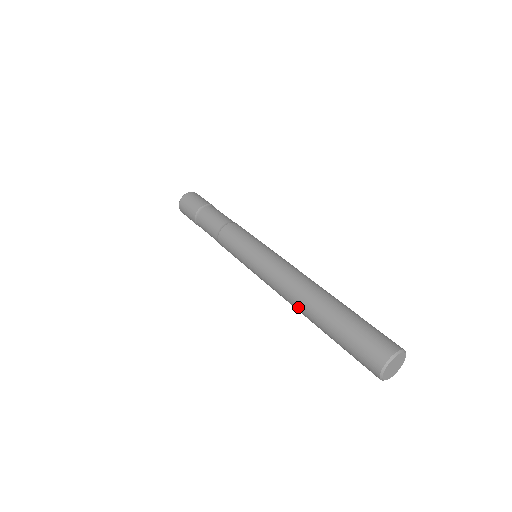
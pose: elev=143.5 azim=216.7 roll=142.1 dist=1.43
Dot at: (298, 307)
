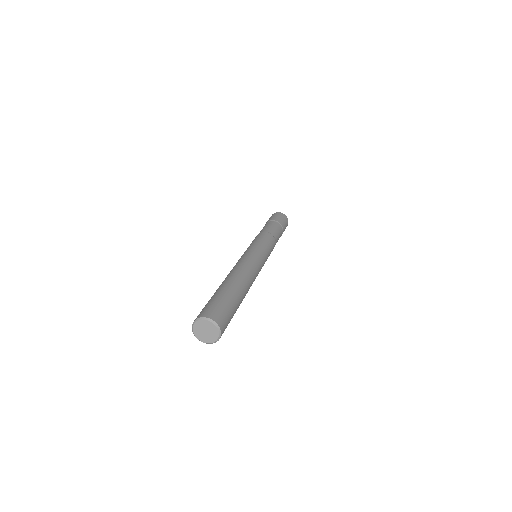
Dot at: occluded
